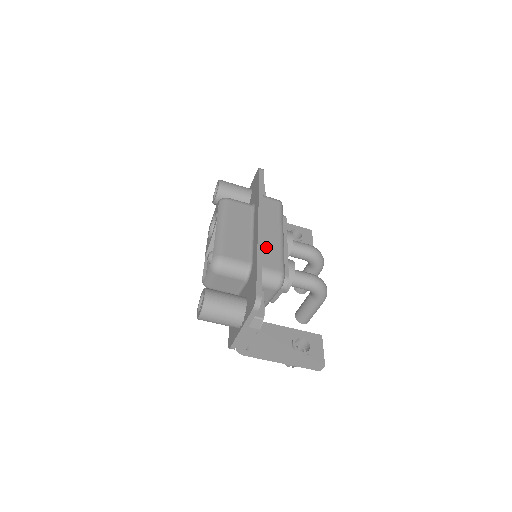
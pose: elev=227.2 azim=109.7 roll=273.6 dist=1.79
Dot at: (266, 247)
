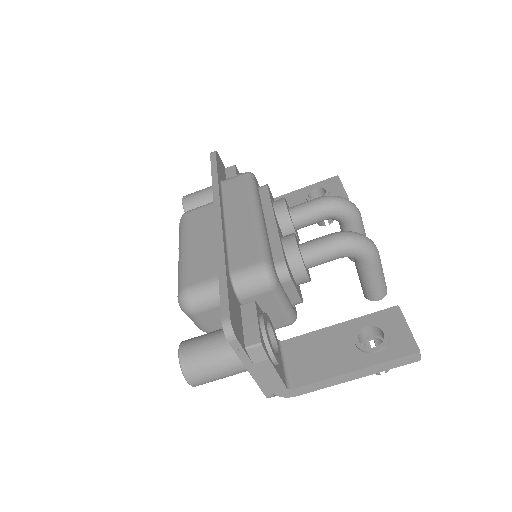
Dot at: (234, 242)
